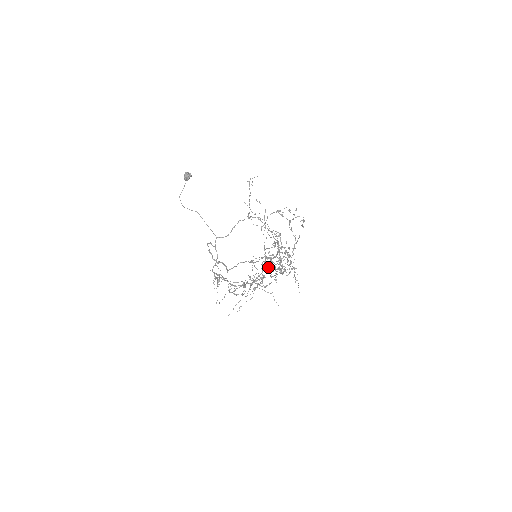
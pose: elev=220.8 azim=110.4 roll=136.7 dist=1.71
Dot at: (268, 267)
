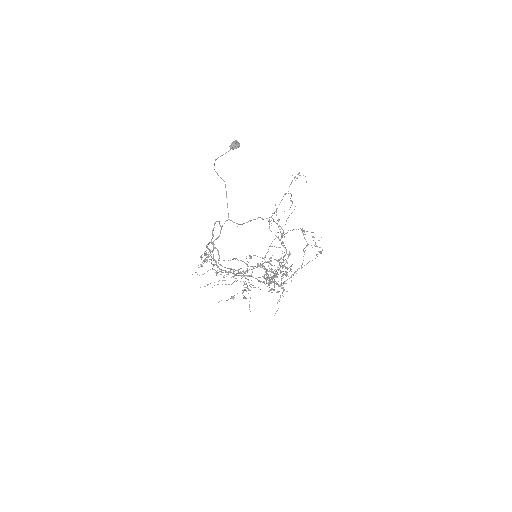
Dot at: occluded
